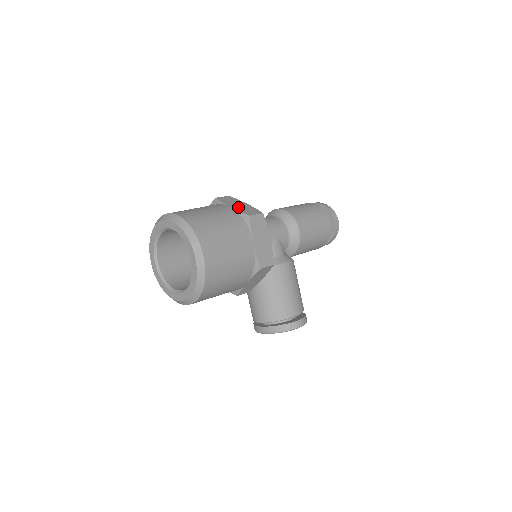
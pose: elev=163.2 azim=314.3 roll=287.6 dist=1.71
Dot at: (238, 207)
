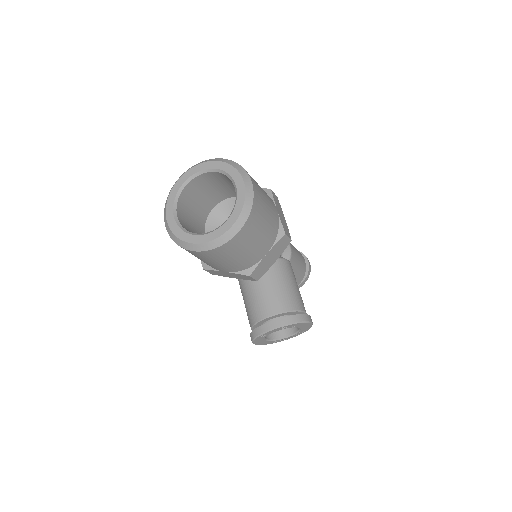
Dot at: occluded
